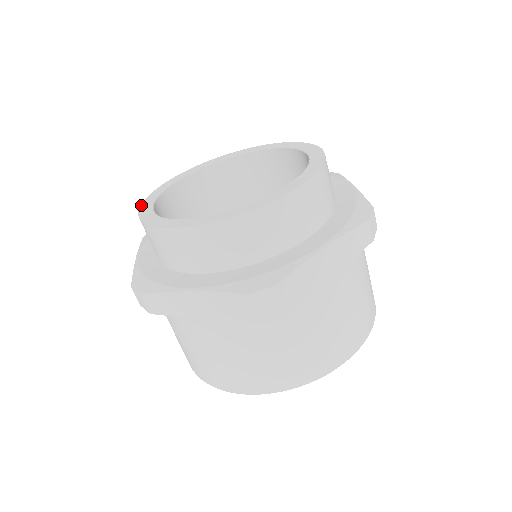
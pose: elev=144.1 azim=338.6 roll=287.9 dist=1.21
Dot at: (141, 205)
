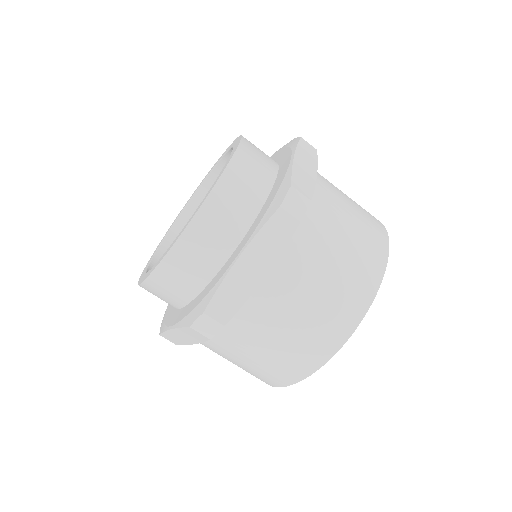
Dot at: (139, 284)
